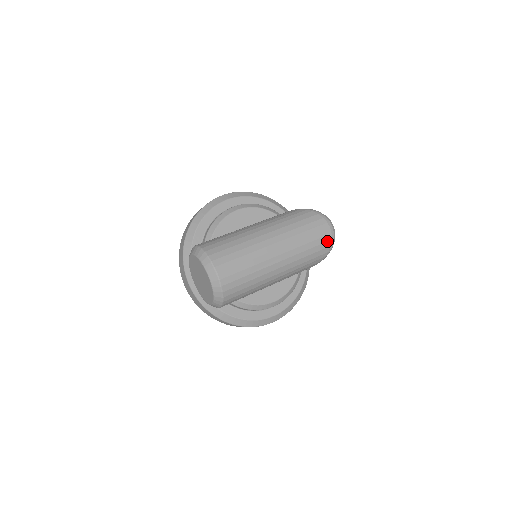
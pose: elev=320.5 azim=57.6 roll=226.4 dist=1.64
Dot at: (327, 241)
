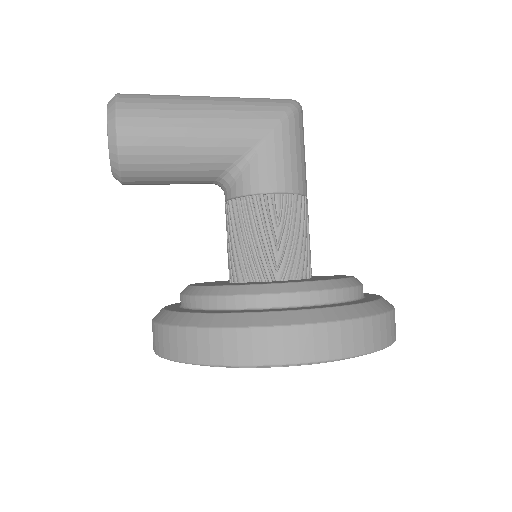
Dot at: (283, 99)
